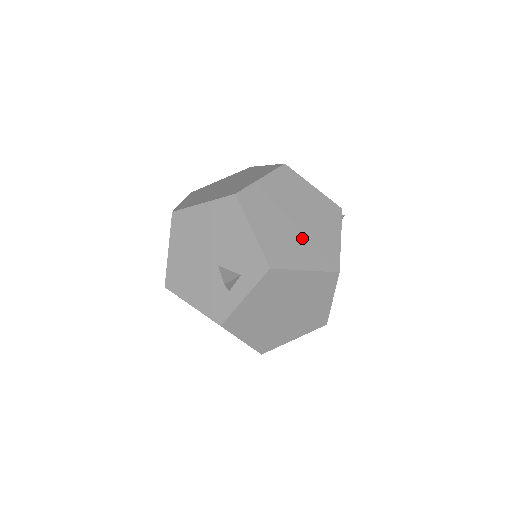
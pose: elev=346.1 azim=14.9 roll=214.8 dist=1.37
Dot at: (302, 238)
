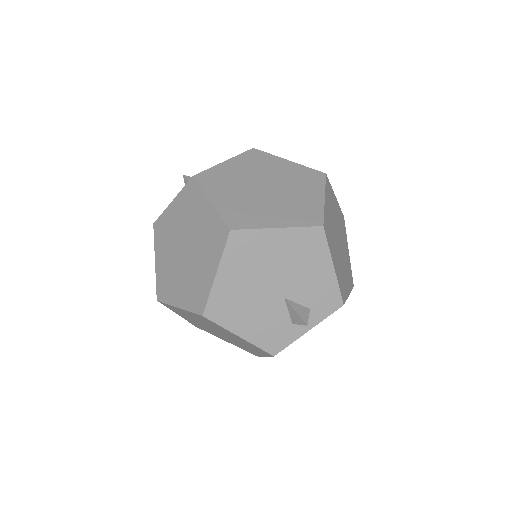
Dot at: (343, 261)
